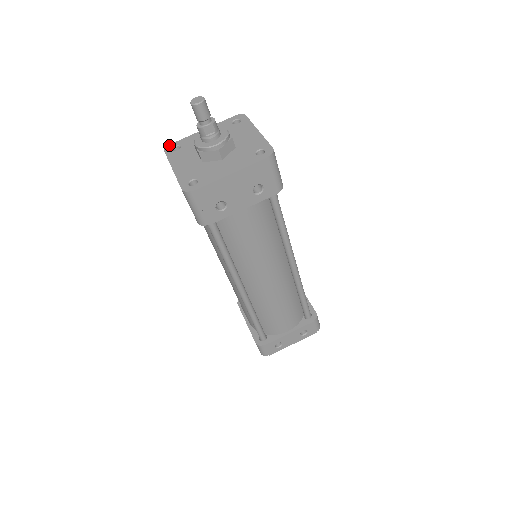
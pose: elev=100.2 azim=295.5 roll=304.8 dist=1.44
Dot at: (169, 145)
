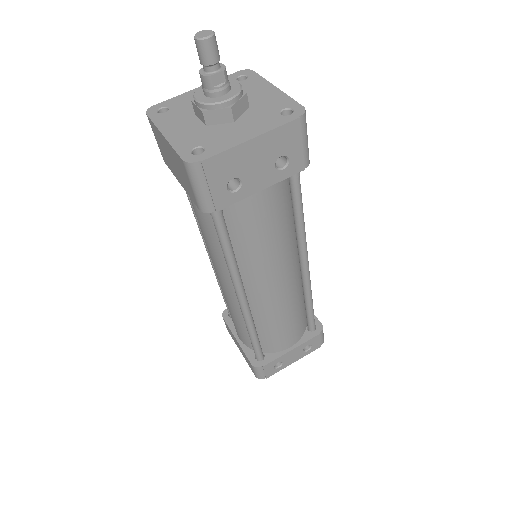
Dot at: (152, 106)
